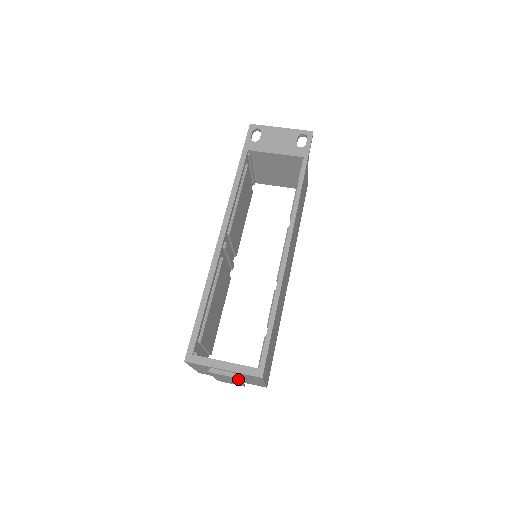
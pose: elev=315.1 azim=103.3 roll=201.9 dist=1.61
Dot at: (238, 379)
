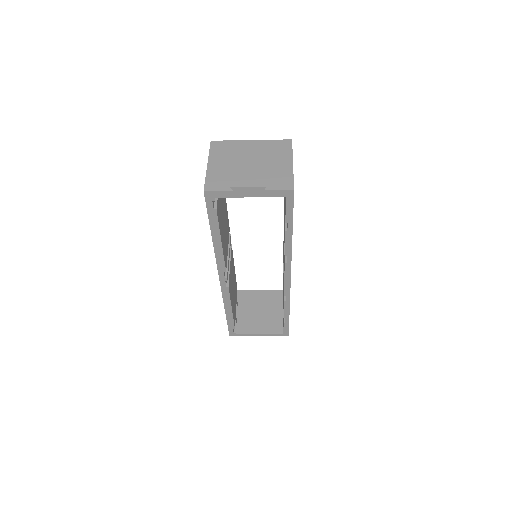
Dot at: (265, 148)
